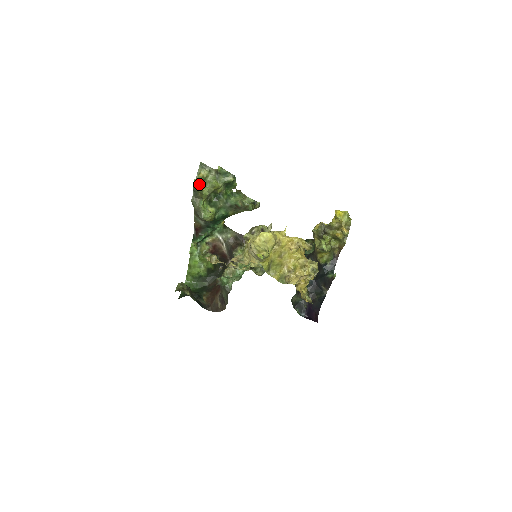
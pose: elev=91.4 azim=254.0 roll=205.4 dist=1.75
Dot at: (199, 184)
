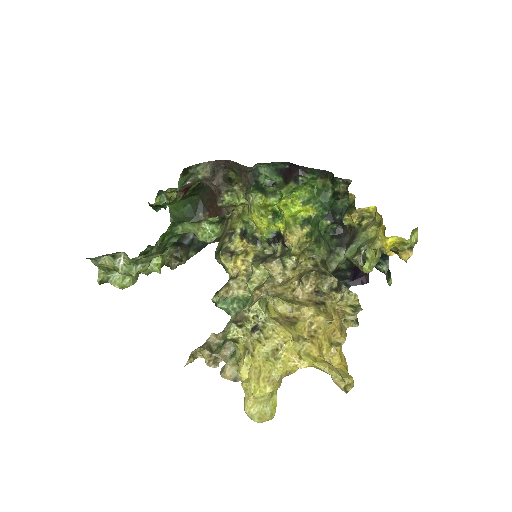
Dot at: (110, 275)
